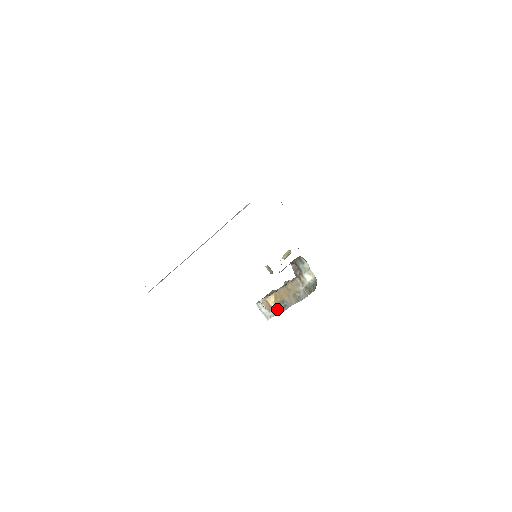
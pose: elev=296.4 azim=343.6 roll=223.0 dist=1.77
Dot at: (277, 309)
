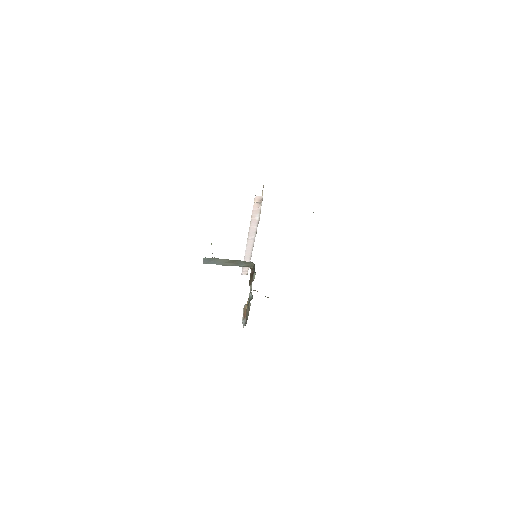
Dot at: (246, 319)
